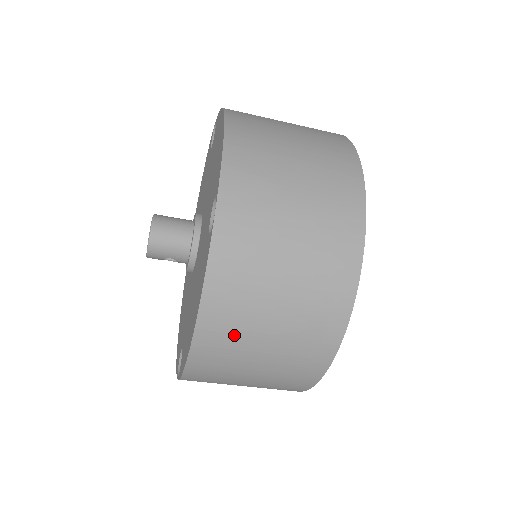
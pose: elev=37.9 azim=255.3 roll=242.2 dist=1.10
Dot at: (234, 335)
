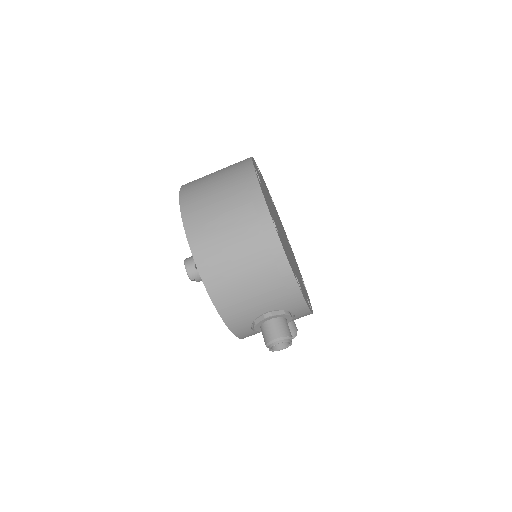
Dot at: (198, 186)
